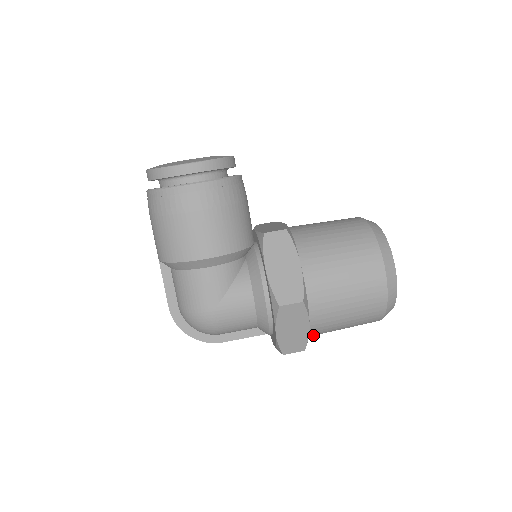
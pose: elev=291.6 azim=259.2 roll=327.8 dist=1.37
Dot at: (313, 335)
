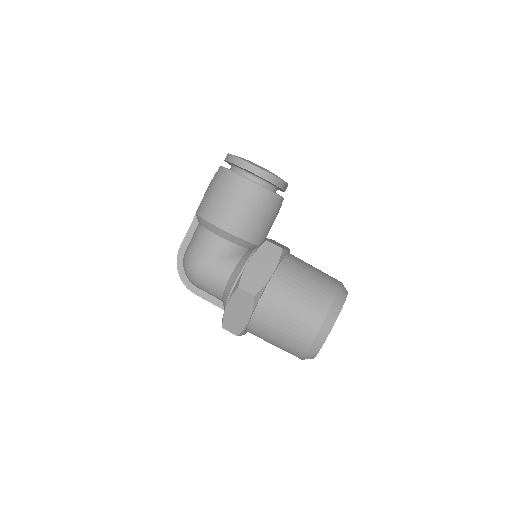
Dot at: (251, 332)
